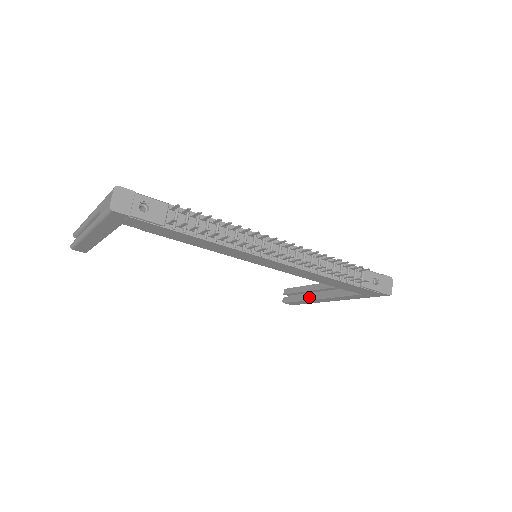
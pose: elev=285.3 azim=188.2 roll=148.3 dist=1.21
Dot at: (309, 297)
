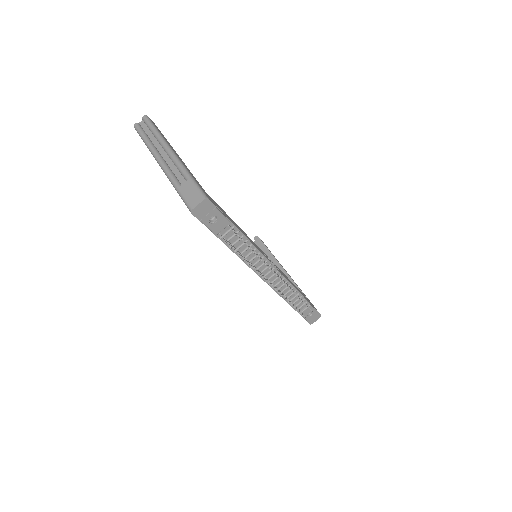
Dot at: occluded
